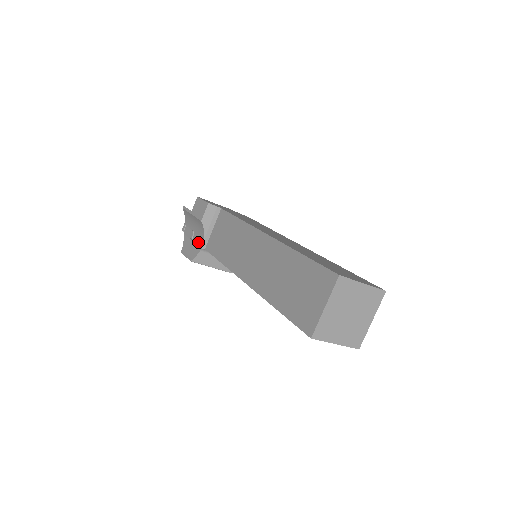
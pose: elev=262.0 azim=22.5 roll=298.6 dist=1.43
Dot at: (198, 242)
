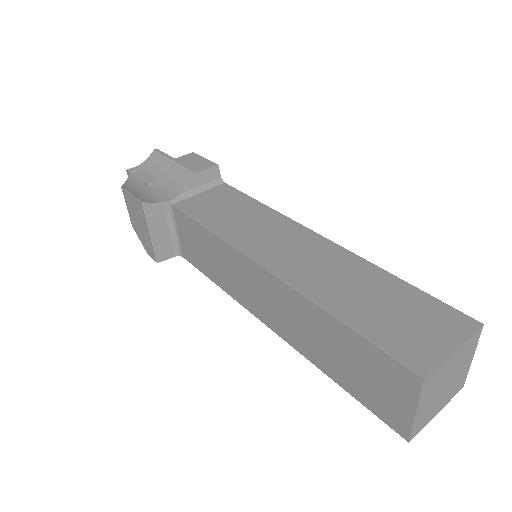
Dot at: (162, 192)
